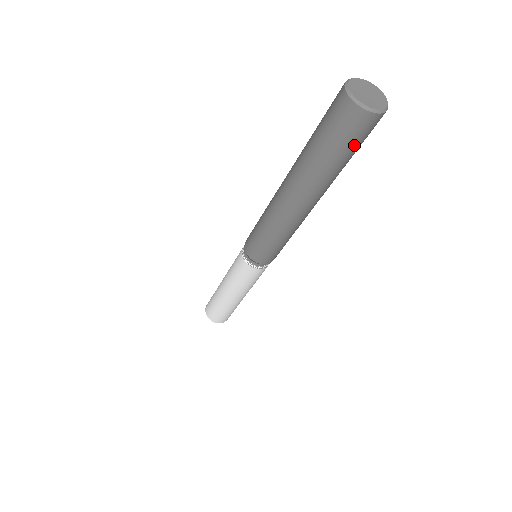
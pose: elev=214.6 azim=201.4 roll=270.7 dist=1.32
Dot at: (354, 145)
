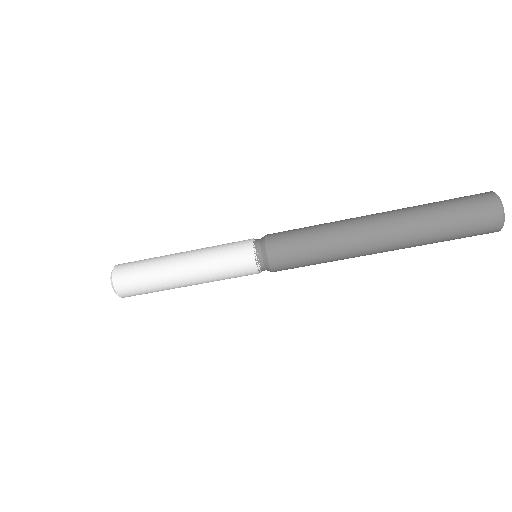
Dot at: (464, 236)
